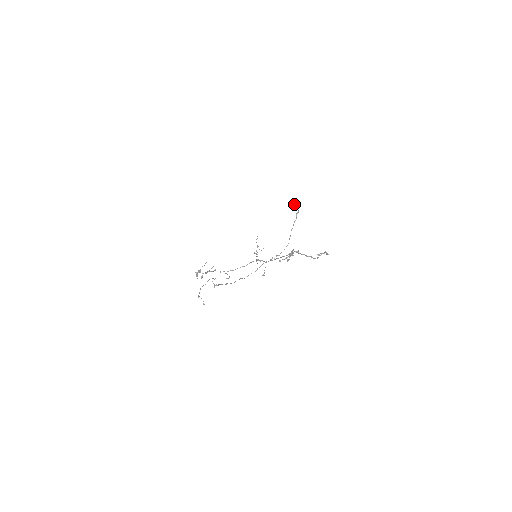
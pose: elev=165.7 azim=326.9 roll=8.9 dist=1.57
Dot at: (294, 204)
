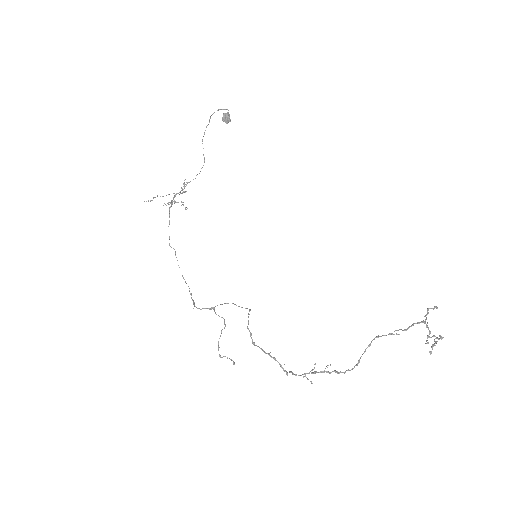
Dot at: (228, 114)
